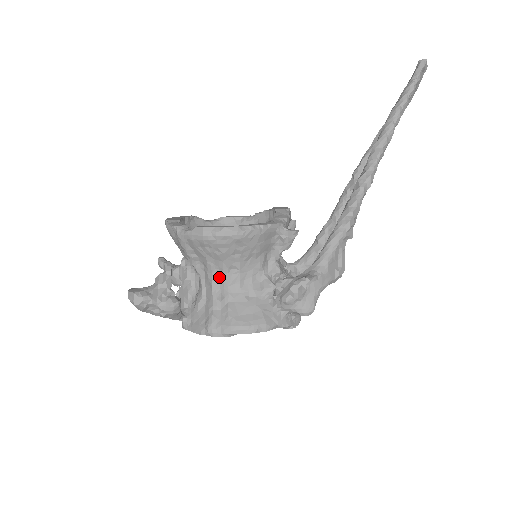
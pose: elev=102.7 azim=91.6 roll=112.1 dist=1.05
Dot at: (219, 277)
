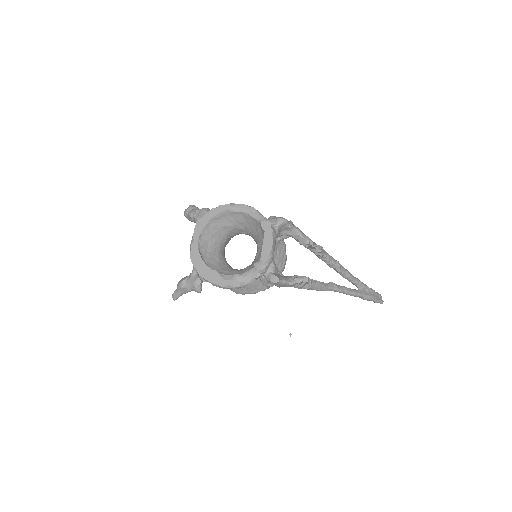
Dot at: occluded
